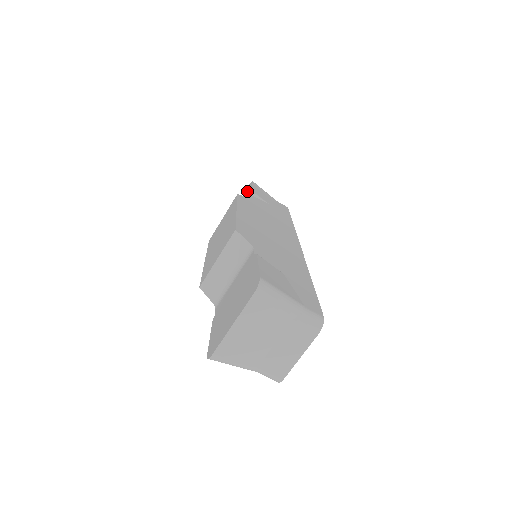
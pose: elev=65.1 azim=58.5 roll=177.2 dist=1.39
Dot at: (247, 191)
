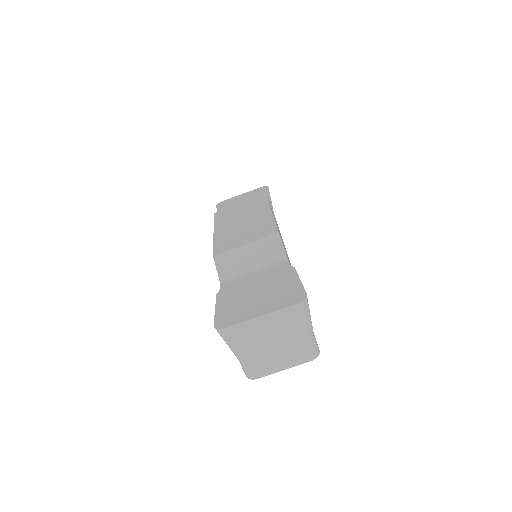
Dot at: (260, 192)
